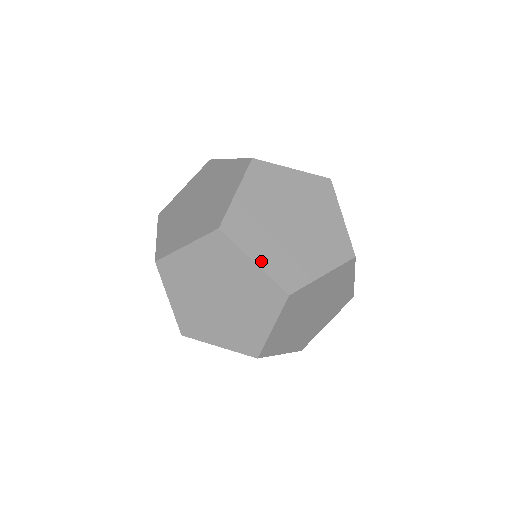
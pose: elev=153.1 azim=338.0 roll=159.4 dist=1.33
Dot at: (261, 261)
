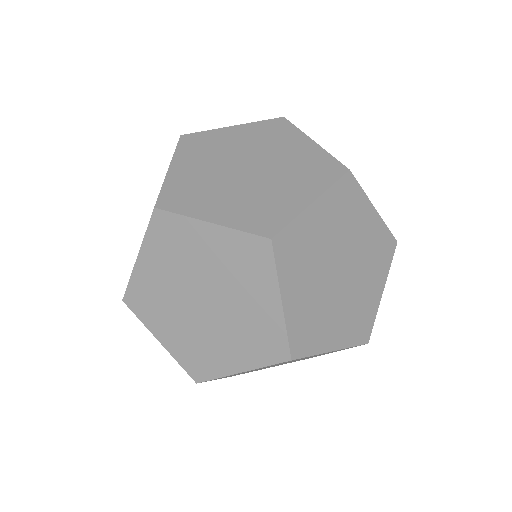
Dot at: (219, 219)
